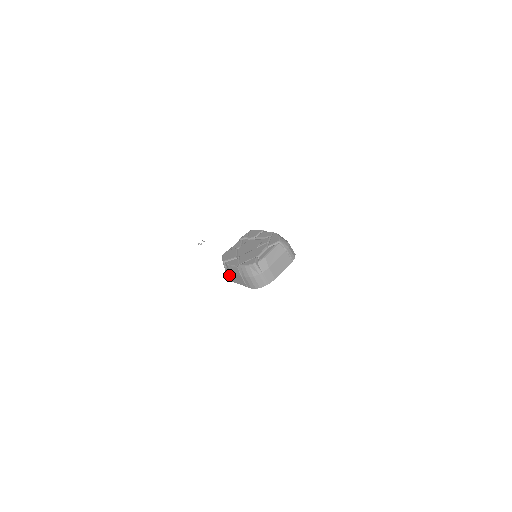
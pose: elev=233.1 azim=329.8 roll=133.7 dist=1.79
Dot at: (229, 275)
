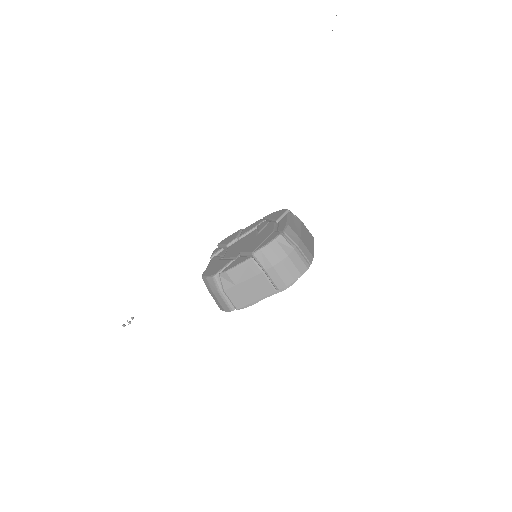
Dot at: (231, 296)
